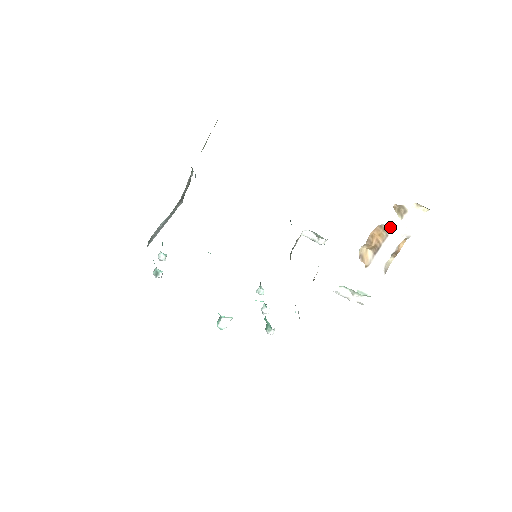
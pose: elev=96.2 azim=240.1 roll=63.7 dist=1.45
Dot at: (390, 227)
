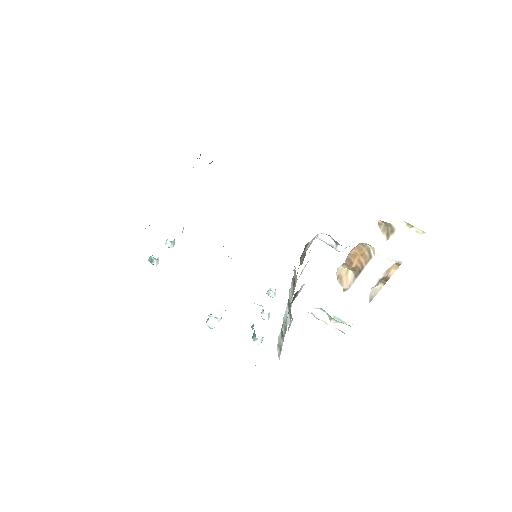
Dot at: (374, 247)
